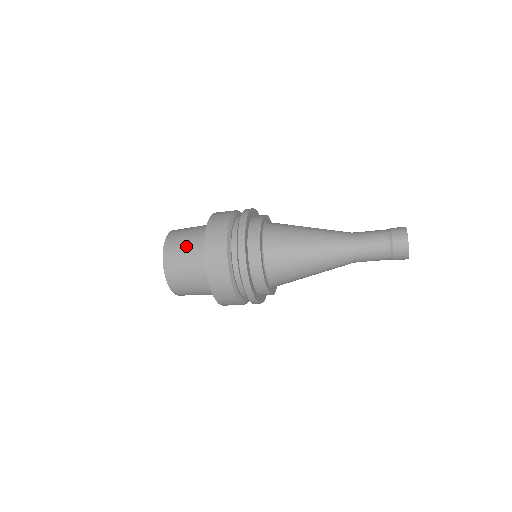
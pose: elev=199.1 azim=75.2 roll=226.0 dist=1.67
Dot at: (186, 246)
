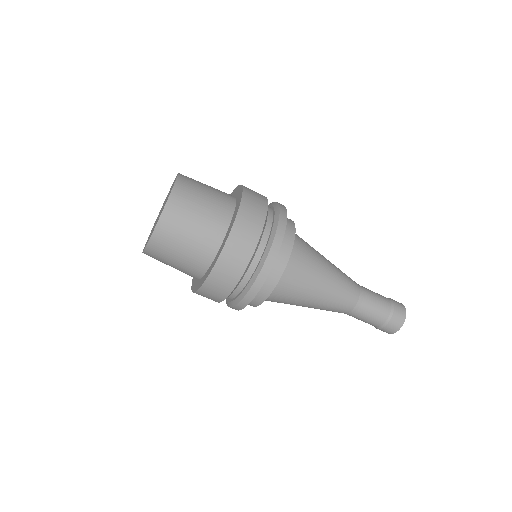
Dot at: occluded
